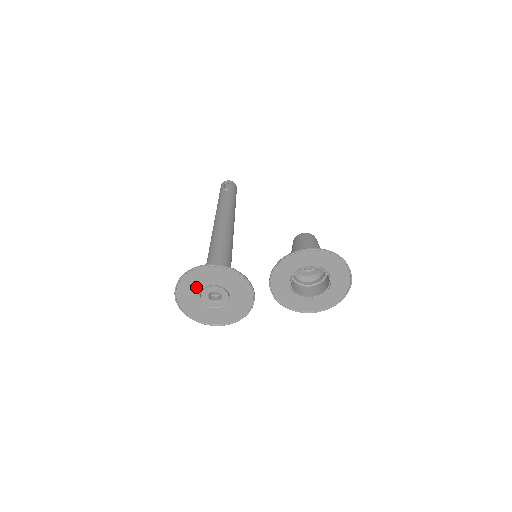
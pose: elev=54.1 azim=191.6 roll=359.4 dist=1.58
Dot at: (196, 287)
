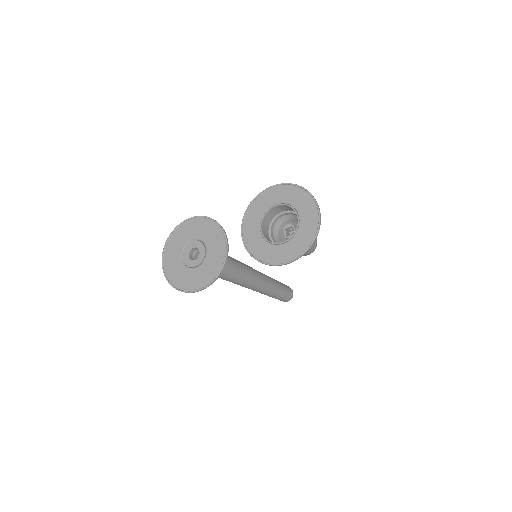
Dot at: (180, 244)
